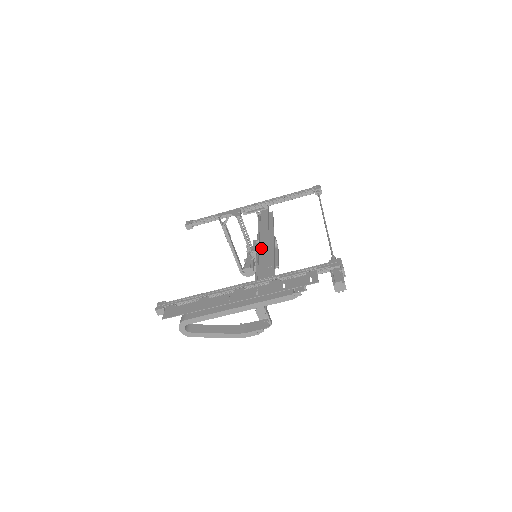
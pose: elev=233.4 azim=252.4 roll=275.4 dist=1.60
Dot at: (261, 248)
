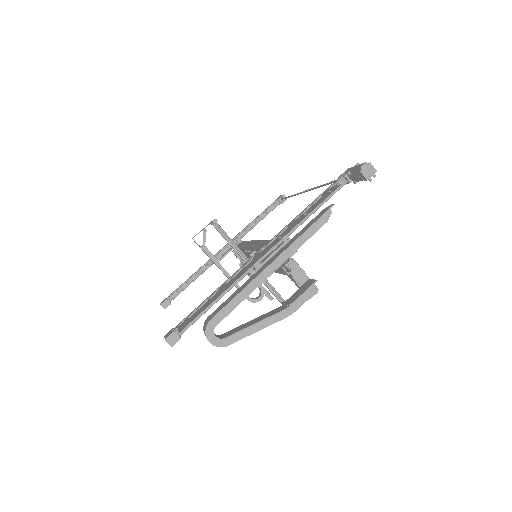
Dot at: (257, 245)
